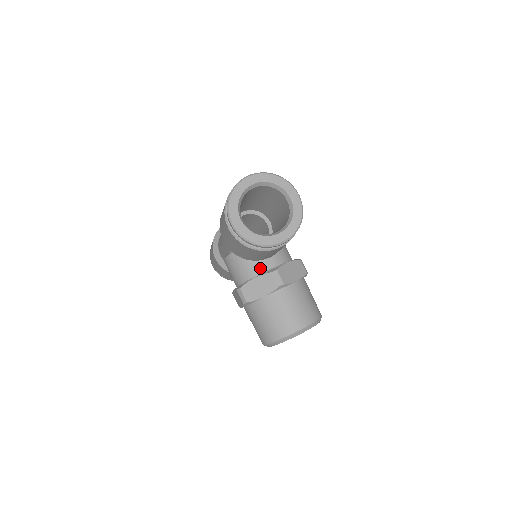
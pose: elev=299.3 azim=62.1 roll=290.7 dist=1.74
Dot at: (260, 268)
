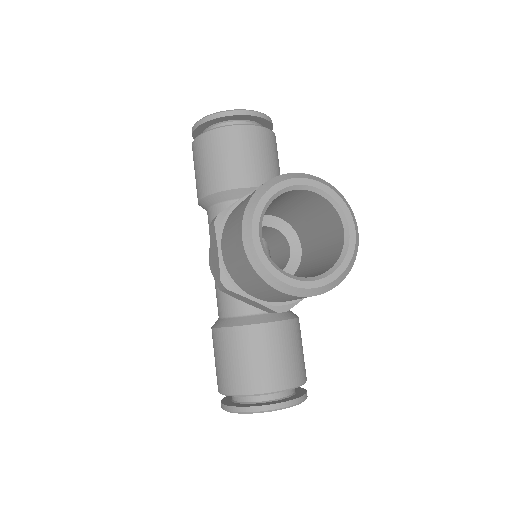
Dot at: occluded
